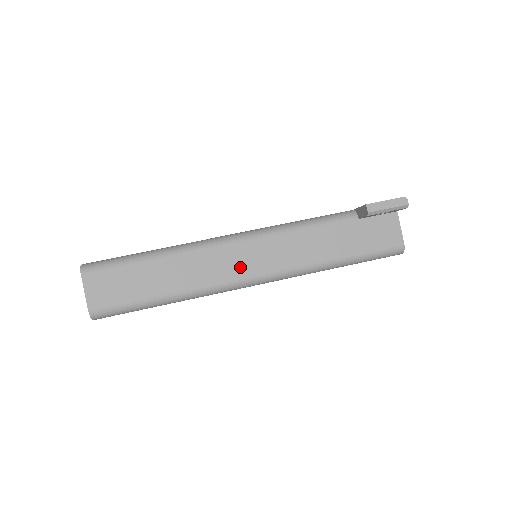
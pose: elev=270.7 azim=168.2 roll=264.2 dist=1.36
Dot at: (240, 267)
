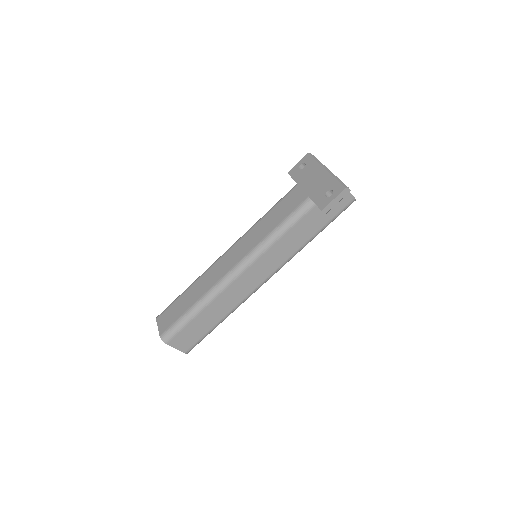
Dot at: (255, 280)
